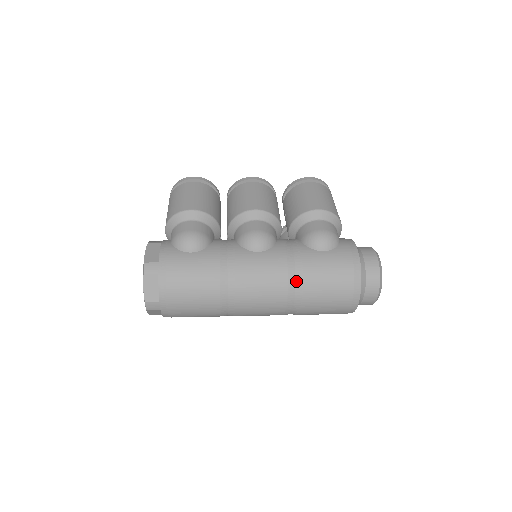
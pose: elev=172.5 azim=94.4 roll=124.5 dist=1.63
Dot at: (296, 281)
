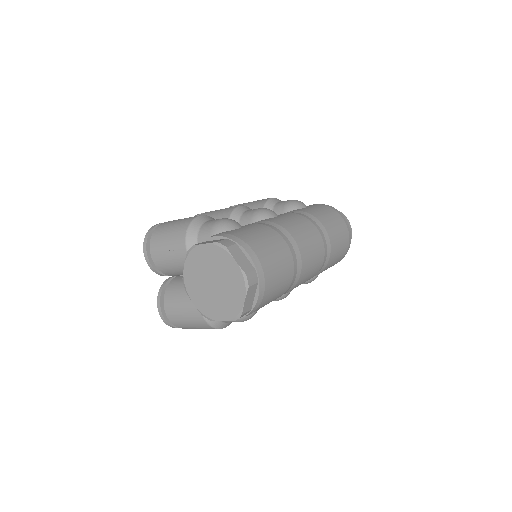
Dot at: (315, 222)
